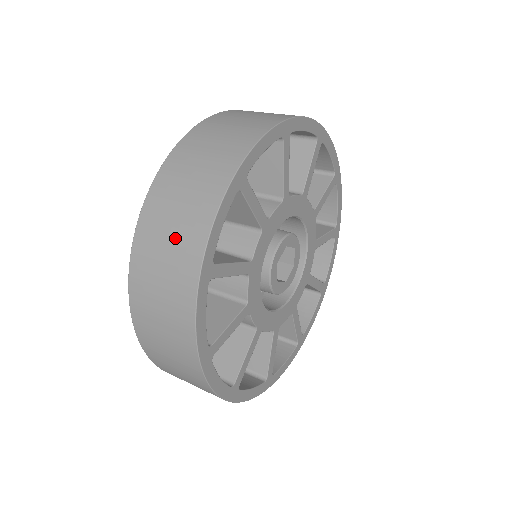
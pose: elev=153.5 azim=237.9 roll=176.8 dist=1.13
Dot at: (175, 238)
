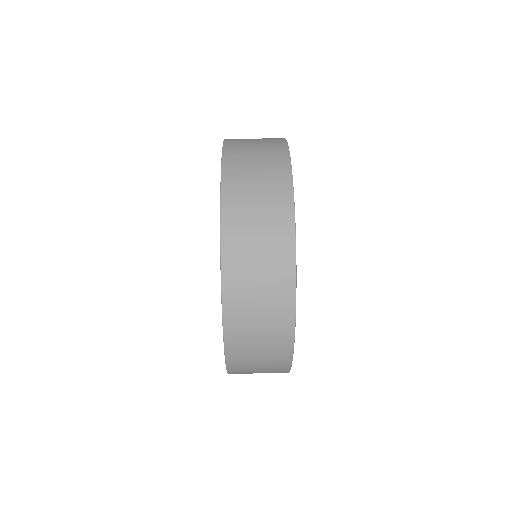
Dot at: (265, 281)
